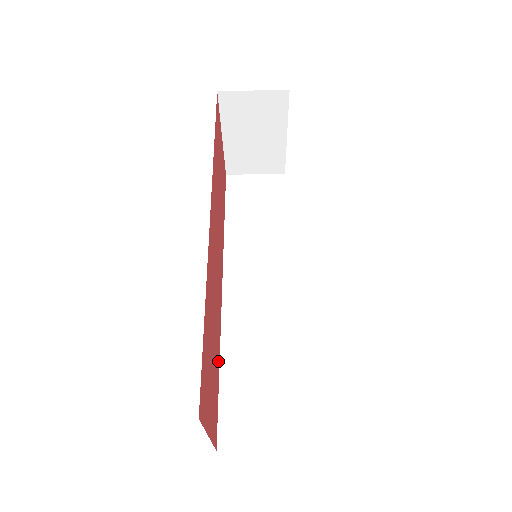
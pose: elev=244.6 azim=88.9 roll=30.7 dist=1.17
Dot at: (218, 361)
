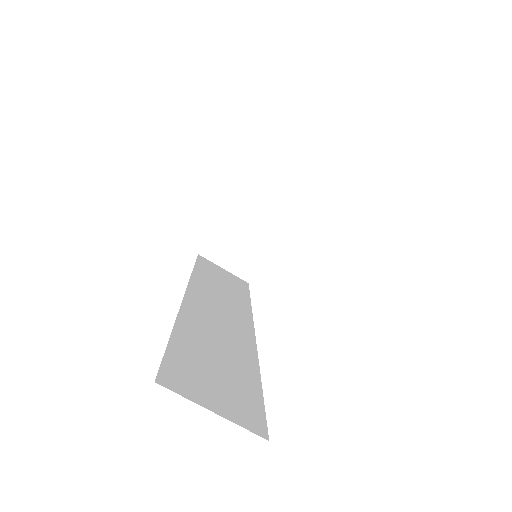
Dot at: occluded
